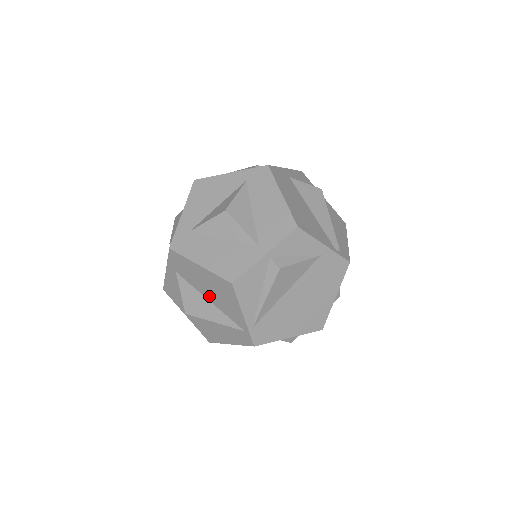
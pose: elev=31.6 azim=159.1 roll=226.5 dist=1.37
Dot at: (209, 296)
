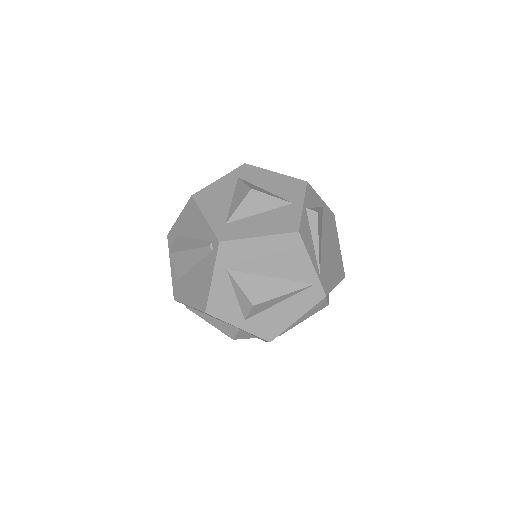
Dot at: (271, 270)
